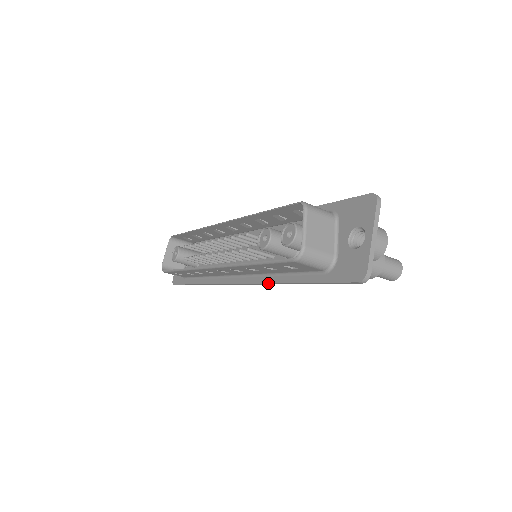
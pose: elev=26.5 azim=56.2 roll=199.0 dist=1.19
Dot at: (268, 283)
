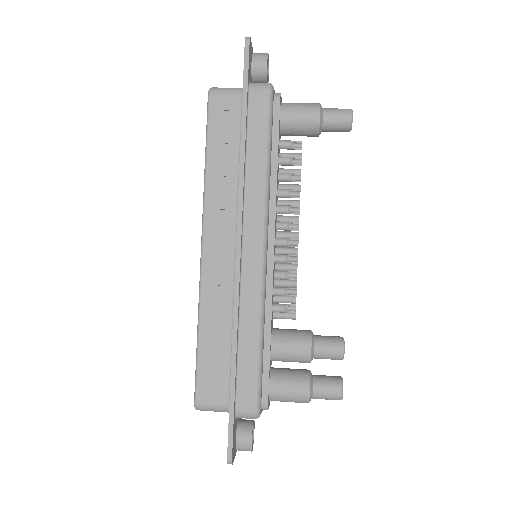
Dot at: occluded
